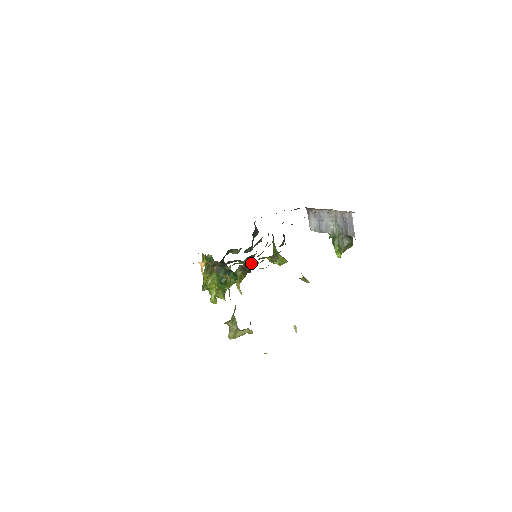
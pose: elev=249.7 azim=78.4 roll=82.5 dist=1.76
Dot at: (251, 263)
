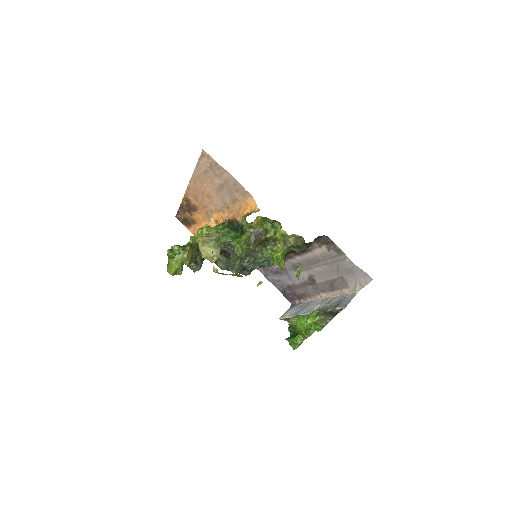
Dot at: (273, 230)
